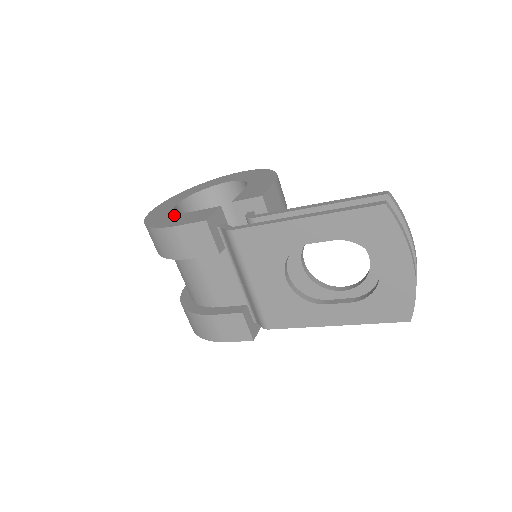
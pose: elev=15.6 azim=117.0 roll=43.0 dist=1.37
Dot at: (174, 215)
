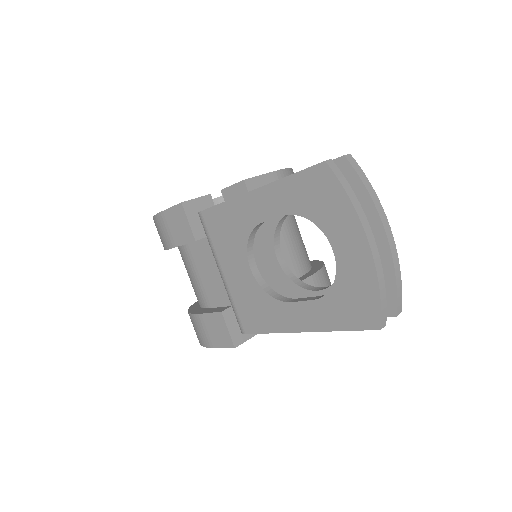
Dot at: occluded
